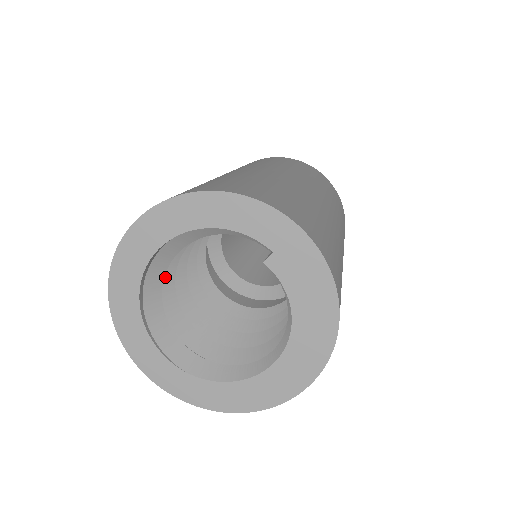
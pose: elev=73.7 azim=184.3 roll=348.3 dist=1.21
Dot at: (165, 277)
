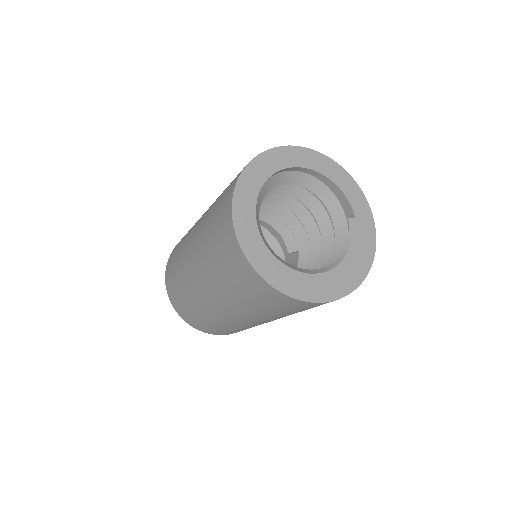
Dot at: occluded
